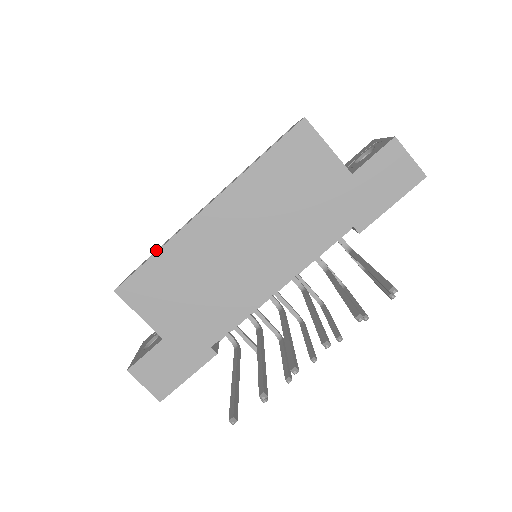
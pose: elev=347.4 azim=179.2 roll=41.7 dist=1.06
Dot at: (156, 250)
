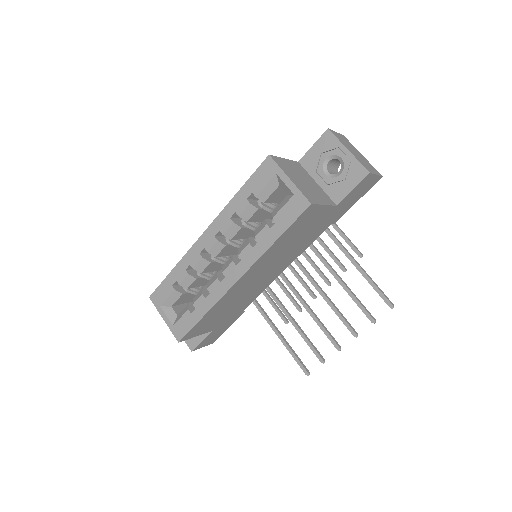
Dot at: (167, 282)
